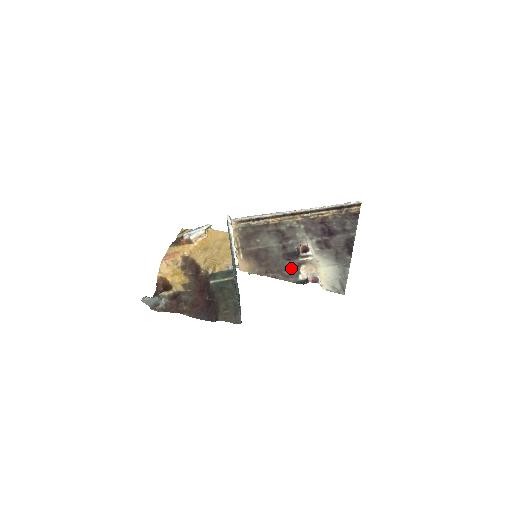
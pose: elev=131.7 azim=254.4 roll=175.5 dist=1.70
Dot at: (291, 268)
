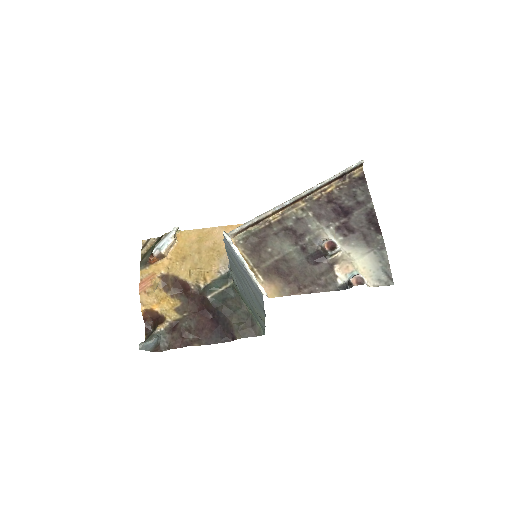
Dot at: (324, 273)
